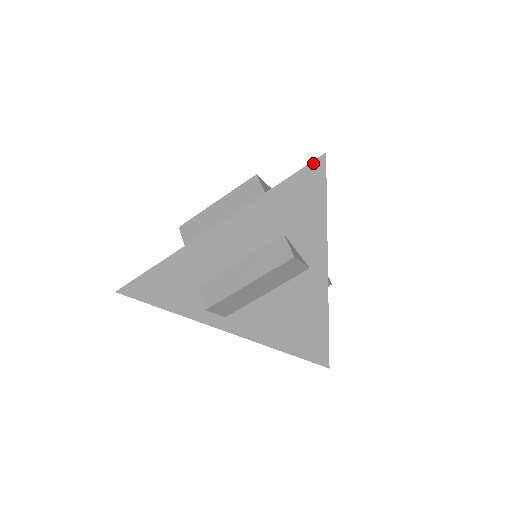
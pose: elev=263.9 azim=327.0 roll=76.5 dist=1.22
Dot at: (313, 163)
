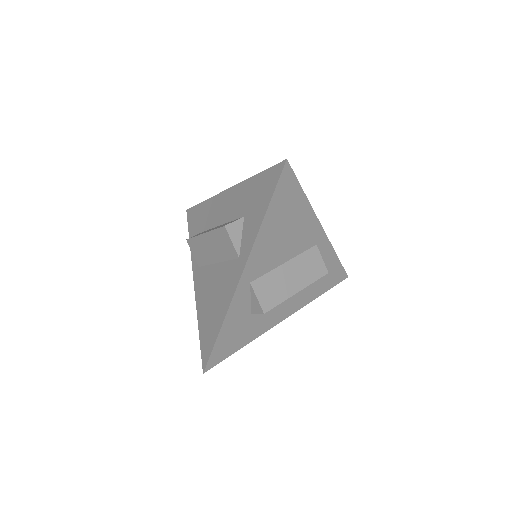
Dot at: (279, 164)
